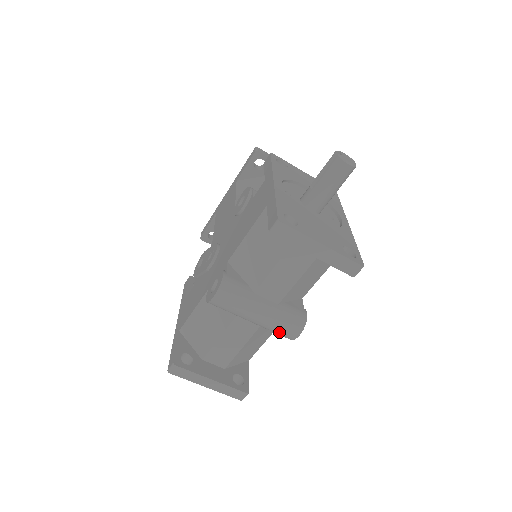
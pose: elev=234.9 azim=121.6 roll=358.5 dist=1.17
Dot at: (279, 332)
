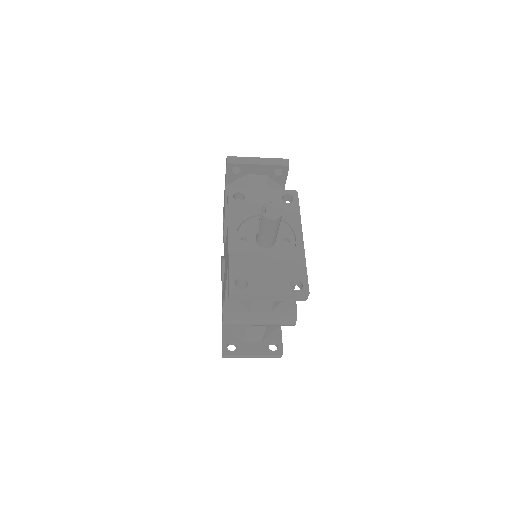
Dot at: (280, 325)
